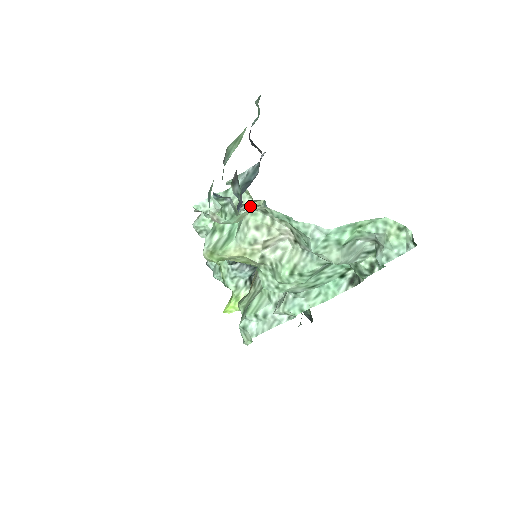
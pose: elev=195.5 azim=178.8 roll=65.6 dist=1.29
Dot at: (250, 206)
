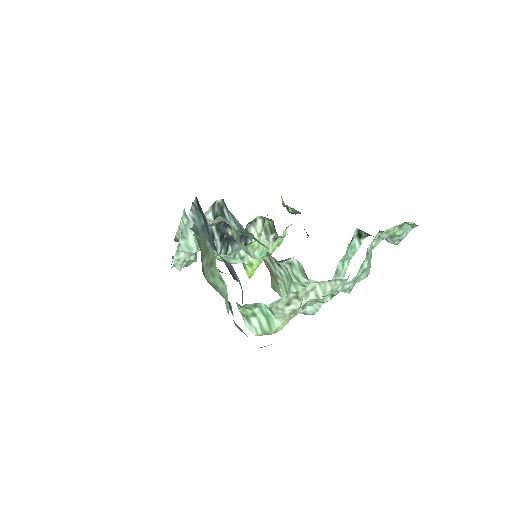
Dot at: (210, 224)
